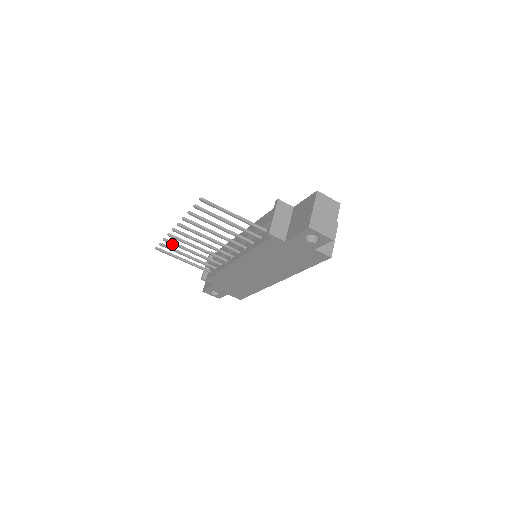
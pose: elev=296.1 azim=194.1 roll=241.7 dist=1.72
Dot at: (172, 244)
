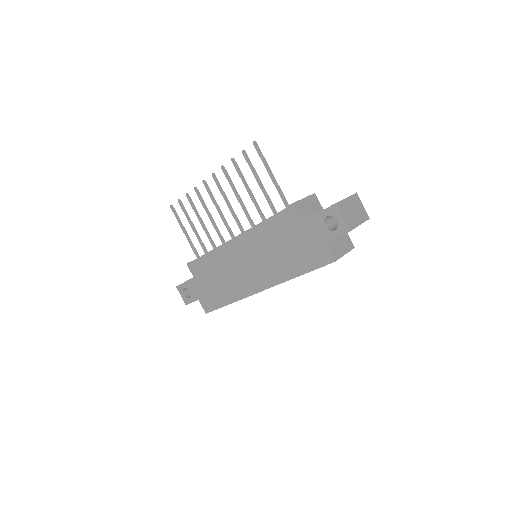
Dot at: (190, 203)
